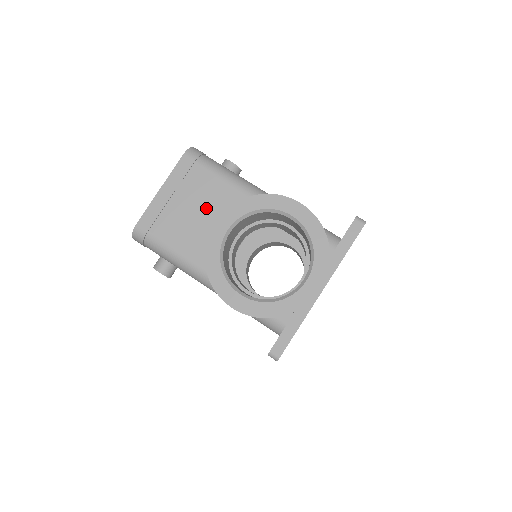
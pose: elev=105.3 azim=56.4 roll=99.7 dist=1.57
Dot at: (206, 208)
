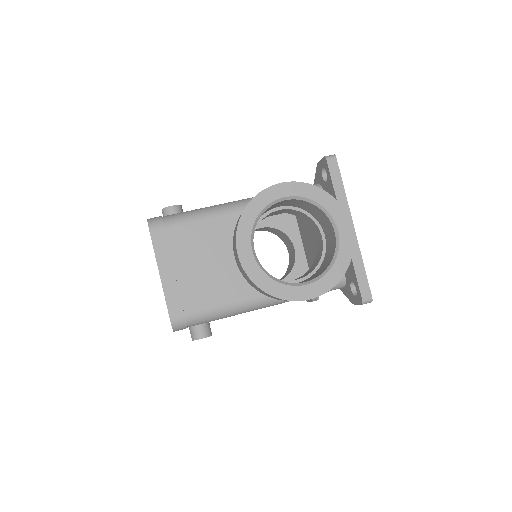
Dot at: (209, 253)
